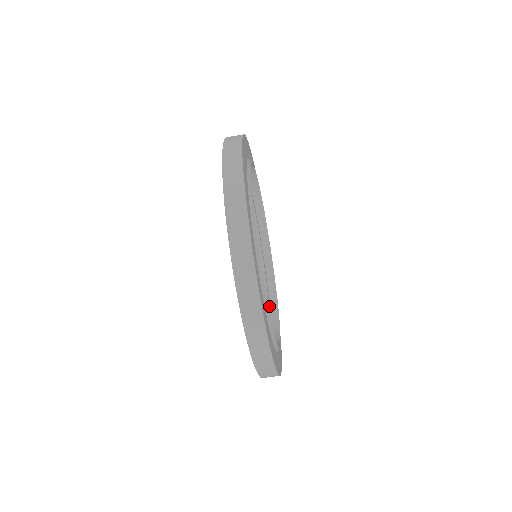
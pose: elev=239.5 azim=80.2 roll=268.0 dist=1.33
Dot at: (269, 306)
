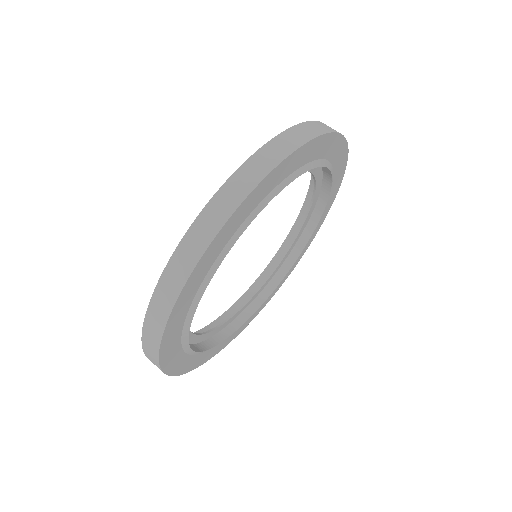
Dot at: (231, 321)
